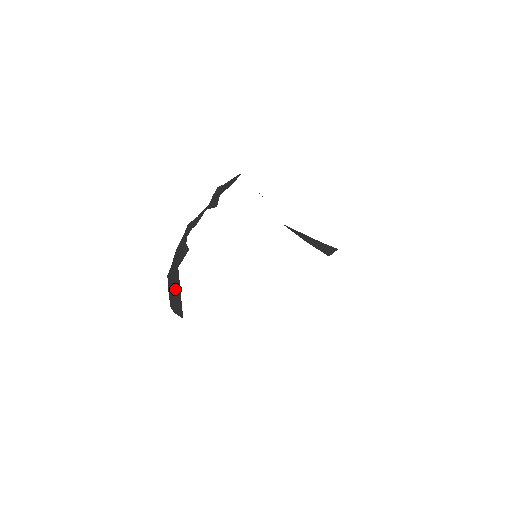
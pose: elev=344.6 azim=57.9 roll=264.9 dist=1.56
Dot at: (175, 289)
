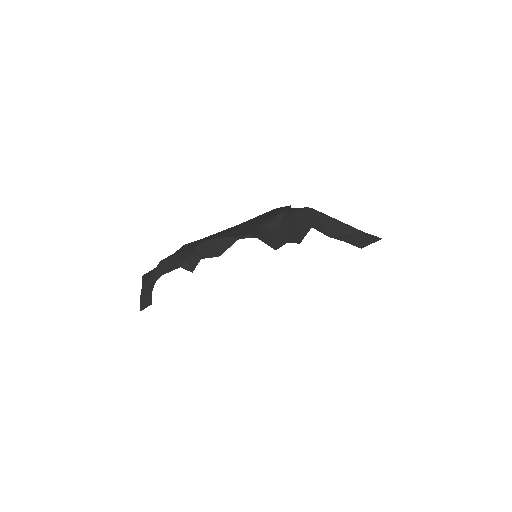
Dot at: occluded
